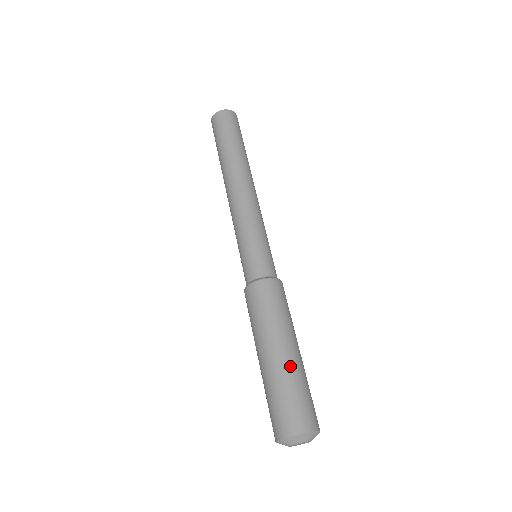
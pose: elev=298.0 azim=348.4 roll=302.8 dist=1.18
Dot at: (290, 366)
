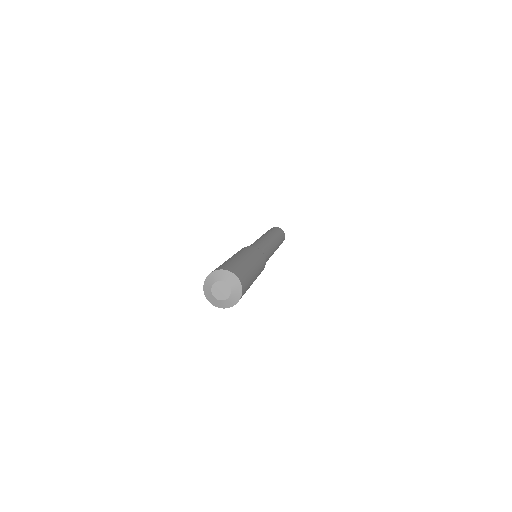
Dot at: (240, 259)
